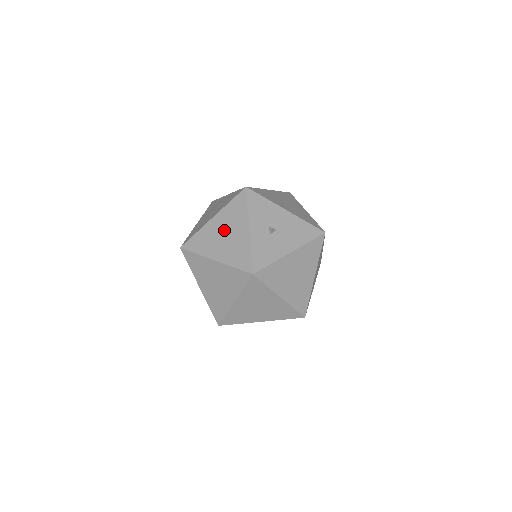
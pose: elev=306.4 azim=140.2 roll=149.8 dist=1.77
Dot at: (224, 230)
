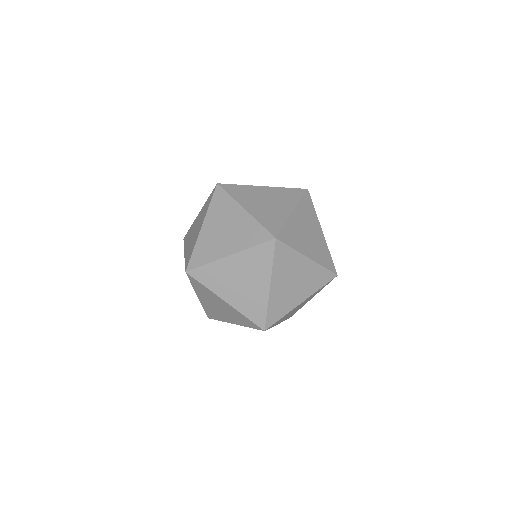
Dot at: occluded
